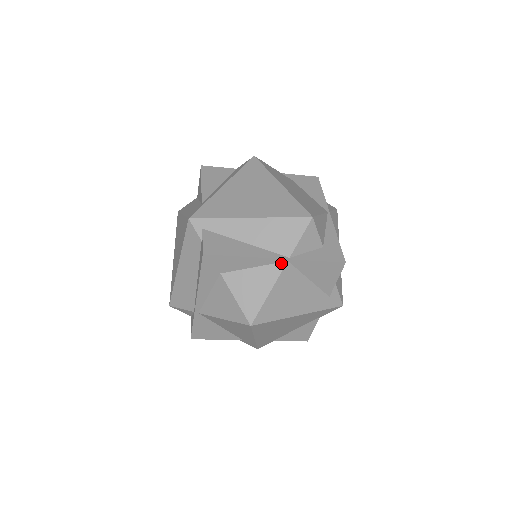
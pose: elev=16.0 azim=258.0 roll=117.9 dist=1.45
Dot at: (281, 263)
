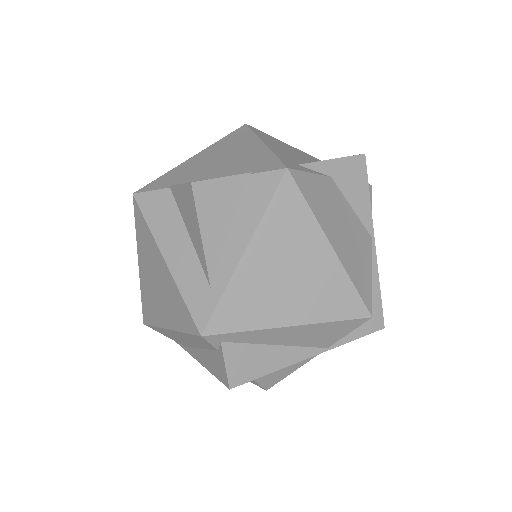
Dot at: (316, 353)
